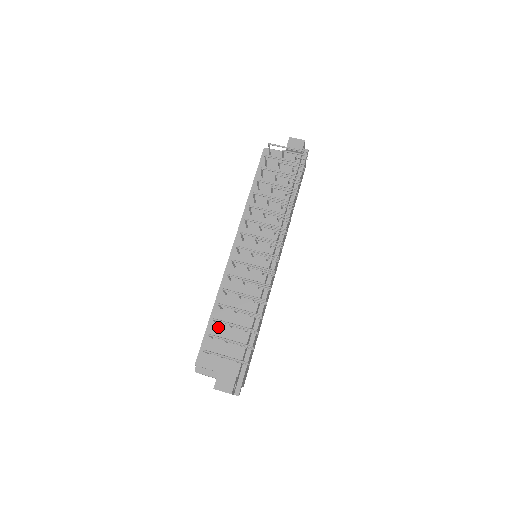
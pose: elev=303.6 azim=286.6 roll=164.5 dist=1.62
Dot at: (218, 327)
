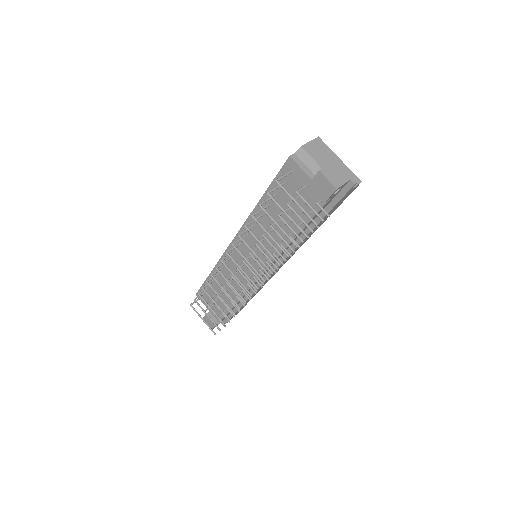
Dot at: occluded
